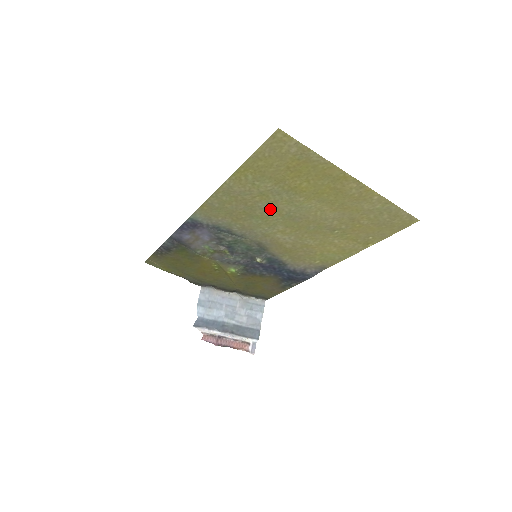
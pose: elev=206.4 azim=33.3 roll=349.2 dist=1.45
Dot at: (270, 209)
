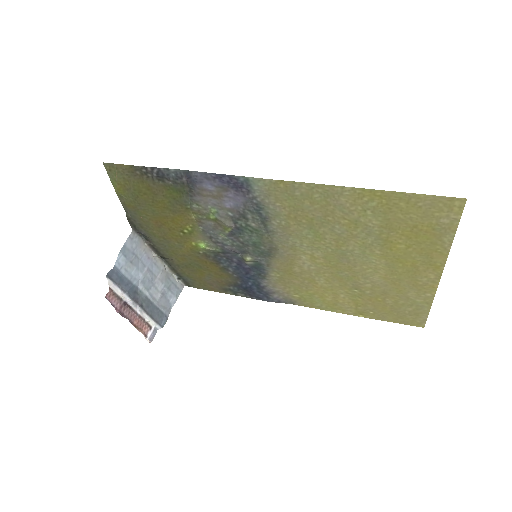
Dot at: (338, 236)
